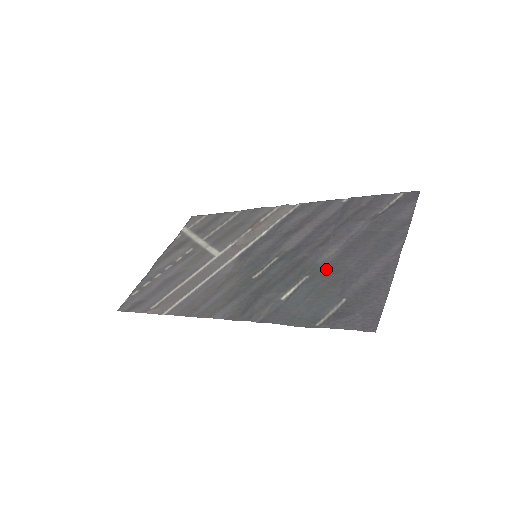
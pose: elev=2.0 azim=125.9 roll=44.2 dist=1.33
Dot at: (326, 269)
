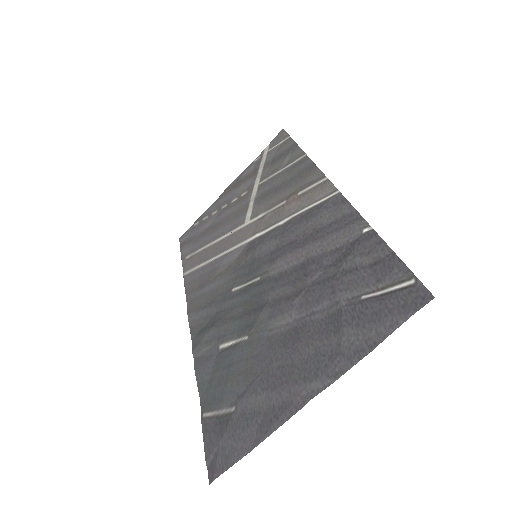
Dot at: (261, 344)
